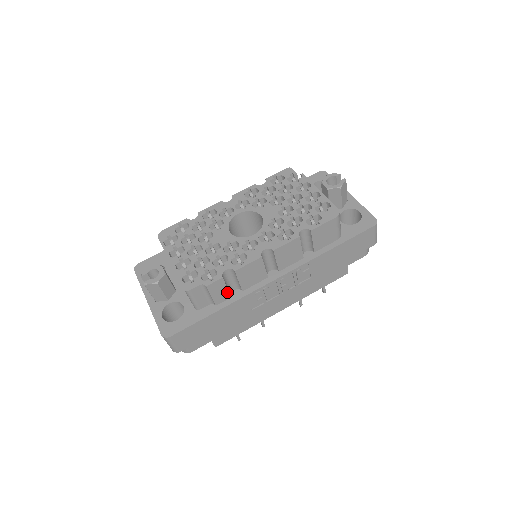
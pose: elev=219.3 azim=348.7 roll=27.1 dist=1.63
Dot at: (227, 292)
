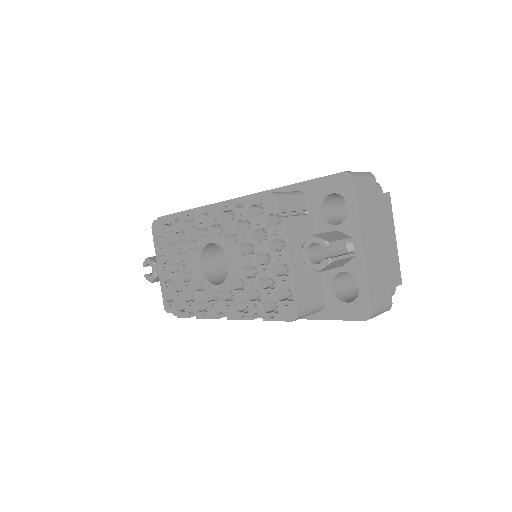
Dot at: occluded
